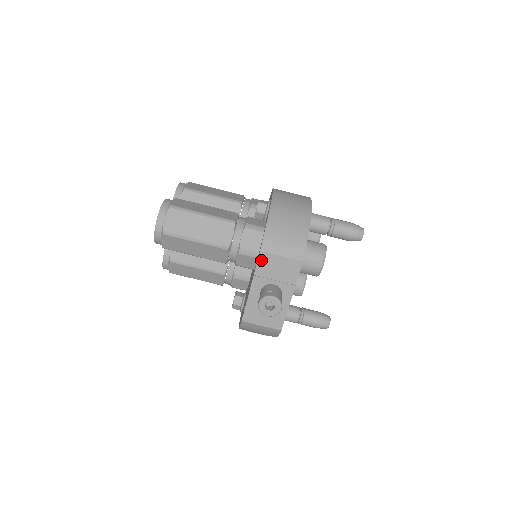
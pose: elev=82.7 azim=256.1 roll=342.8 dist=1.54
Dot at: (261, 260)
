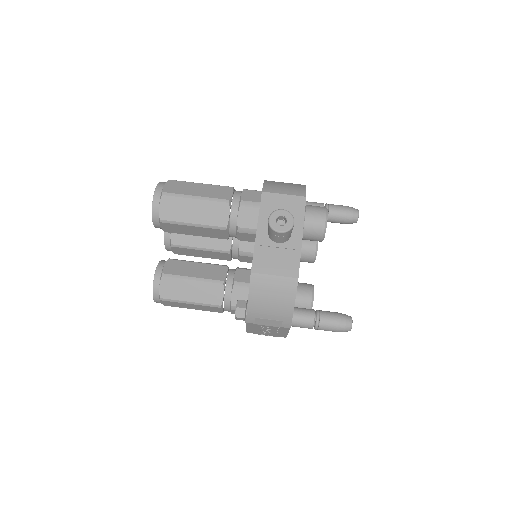
Dot at: (264, 201)
